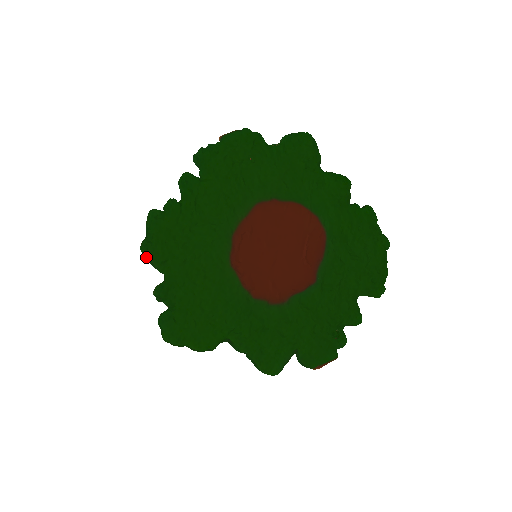
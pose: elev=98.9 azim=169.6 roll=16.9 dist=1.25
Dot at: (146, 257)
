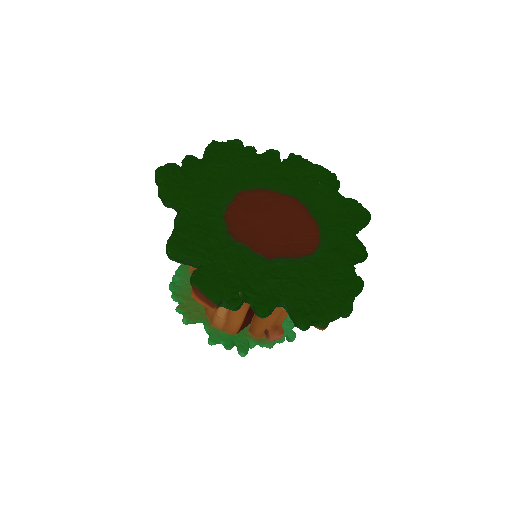
Dot at: (208, 145)
